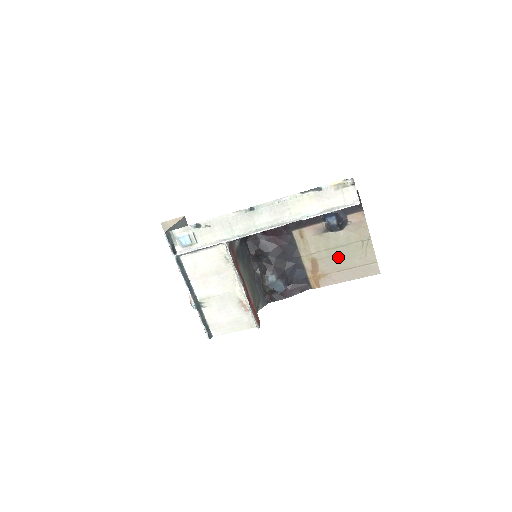
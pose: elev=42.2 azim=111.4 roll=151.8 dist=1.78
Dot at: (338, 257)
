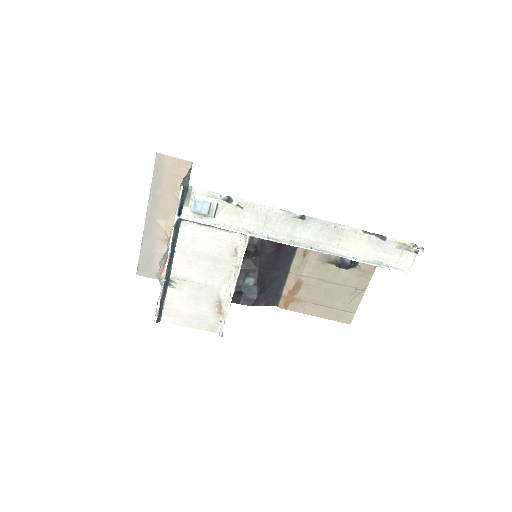
Dot at: (324, 291)
